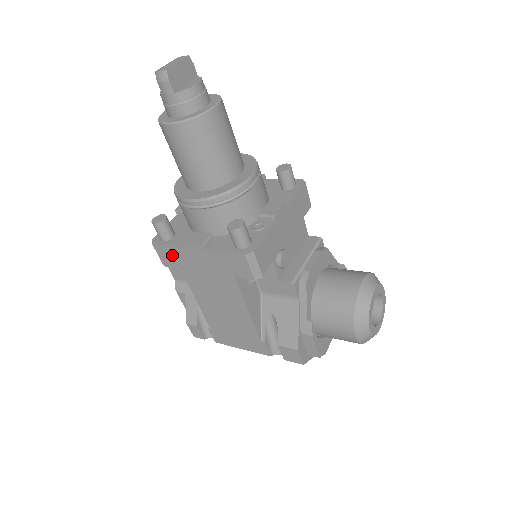
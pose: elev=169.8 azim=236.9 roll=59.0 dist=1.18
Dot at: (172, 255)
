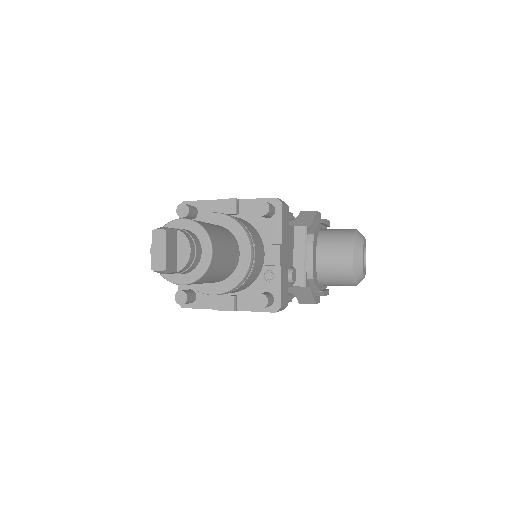
Dot at: occluded
